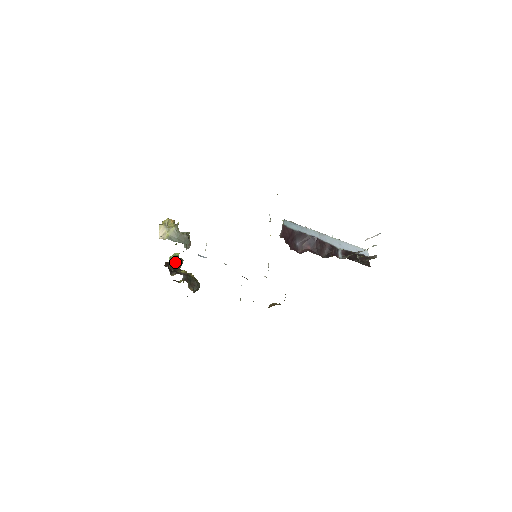
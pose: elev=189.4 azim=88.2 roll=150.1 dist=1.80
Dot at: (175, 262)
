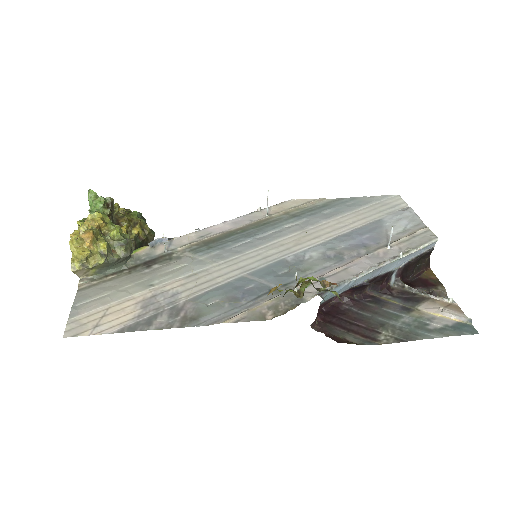
Dot at: occluded
